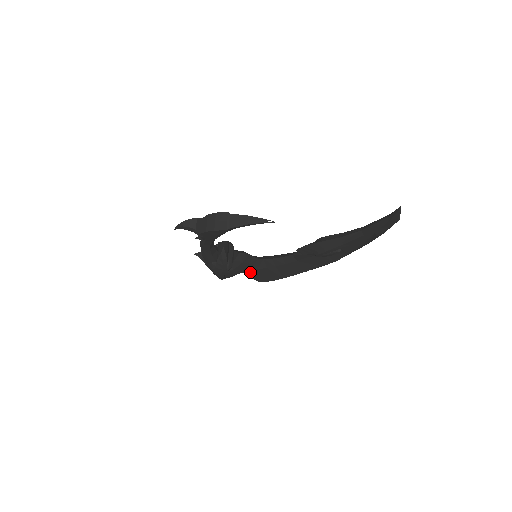
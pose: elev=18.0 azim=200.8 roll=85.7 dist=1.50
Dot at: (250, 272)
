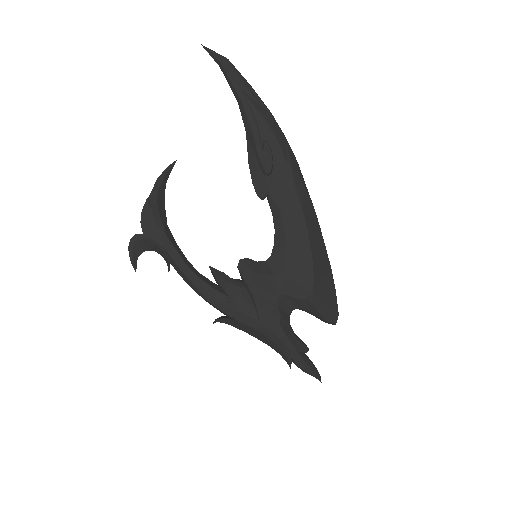
Dot at: (284, 288)
